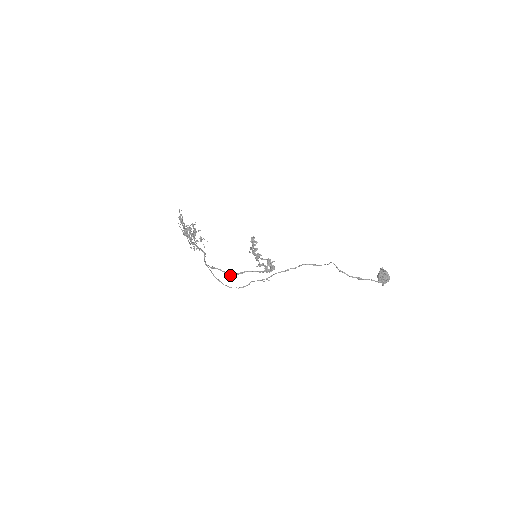
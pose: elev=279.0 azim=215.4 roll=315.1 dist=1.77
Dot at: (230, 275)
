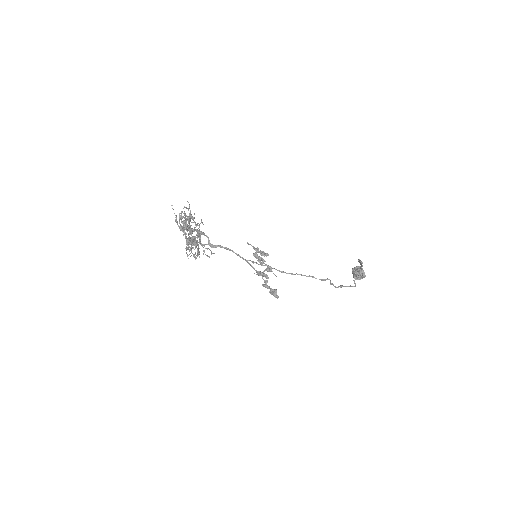
Dot at: (209, 240)
